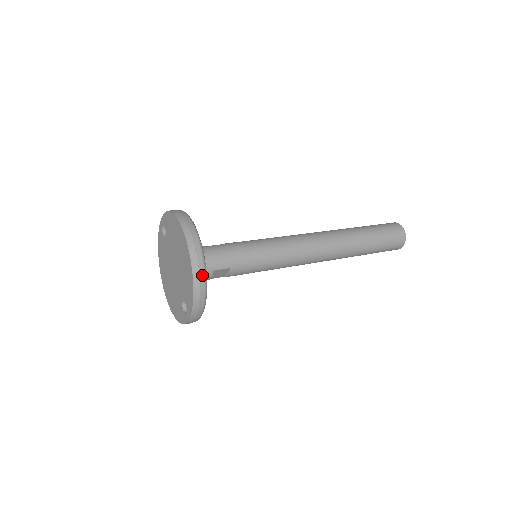
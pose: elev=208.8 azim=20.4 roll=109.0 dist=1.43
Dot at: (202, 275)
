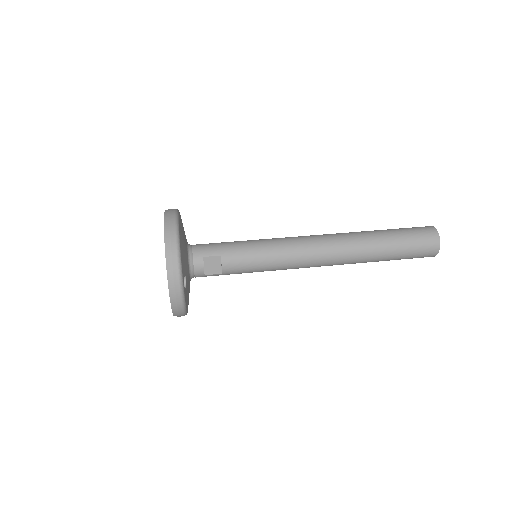
Dot at: (173, 233)
